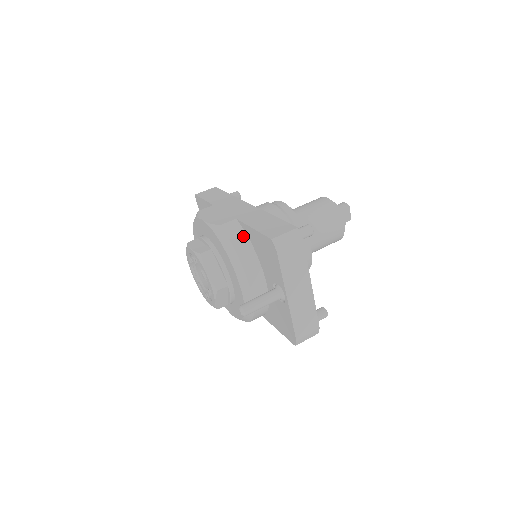
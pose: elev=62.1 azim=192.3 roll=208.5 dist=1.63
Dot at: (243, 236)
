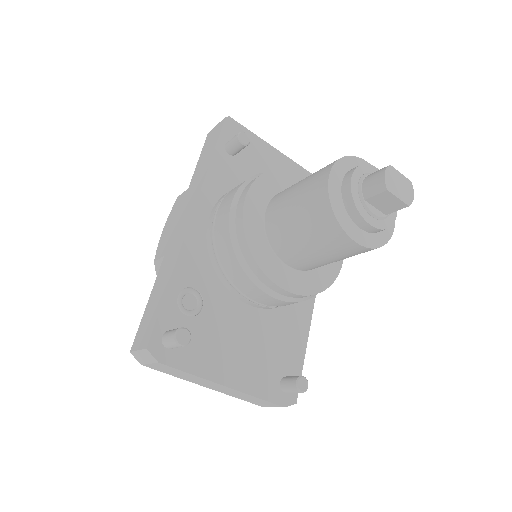
Dot at: occluded
